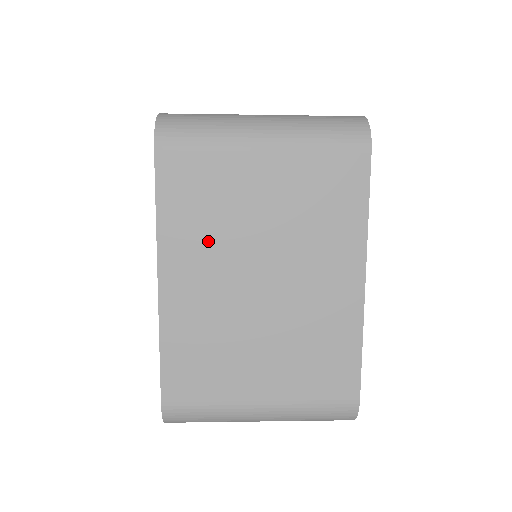
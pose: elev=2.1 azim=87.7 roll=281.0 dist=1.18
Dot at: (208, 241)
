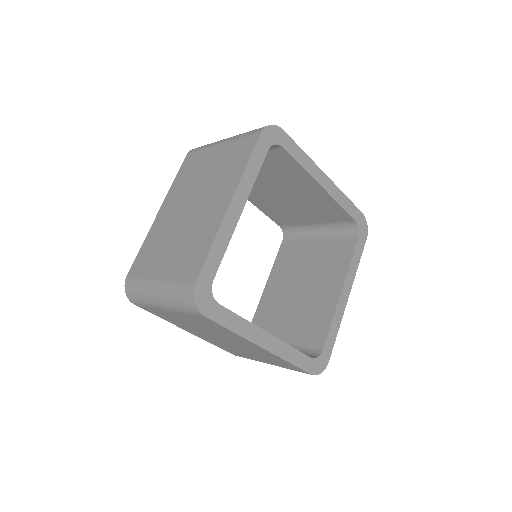
Dot at: (182, 191)
